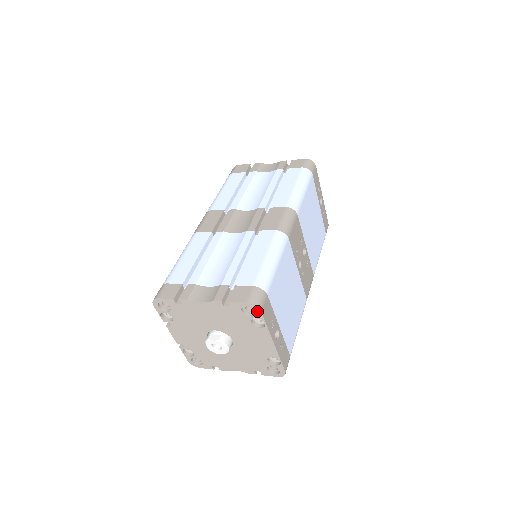
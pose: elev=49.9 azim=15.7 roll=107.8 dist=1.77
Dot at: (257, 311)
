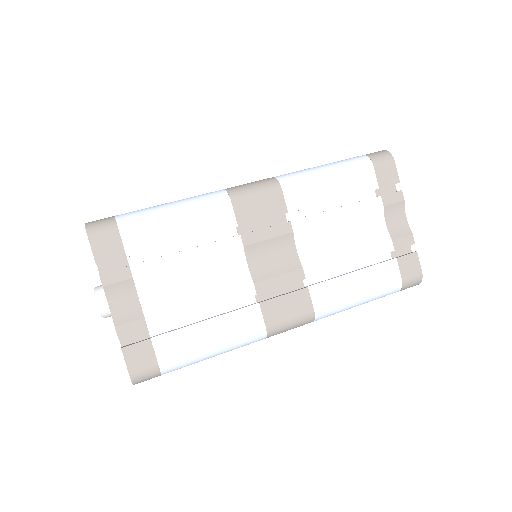
Dot at: occluded
